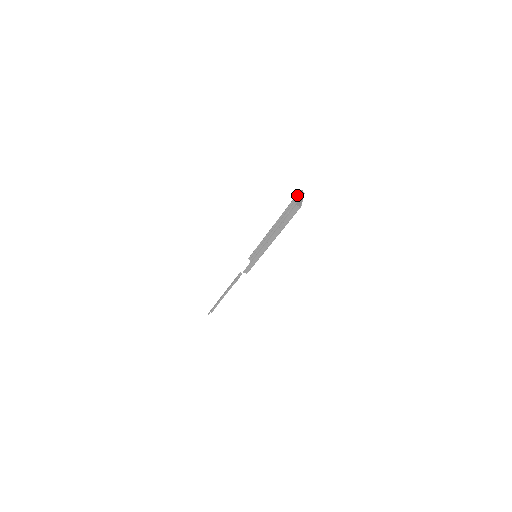
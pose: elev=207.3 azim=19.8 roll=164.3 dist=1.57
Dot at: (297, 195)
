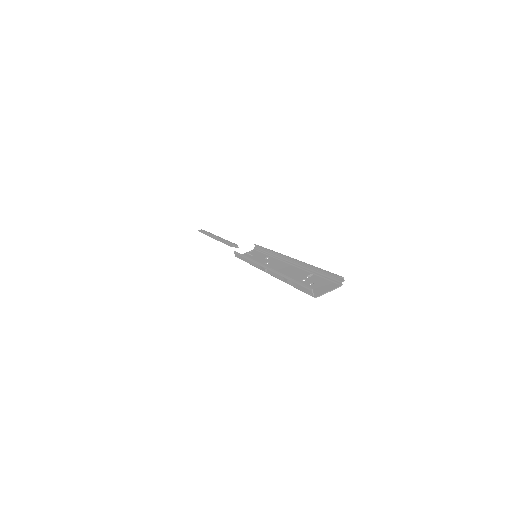
Dot at: (335, 275)
